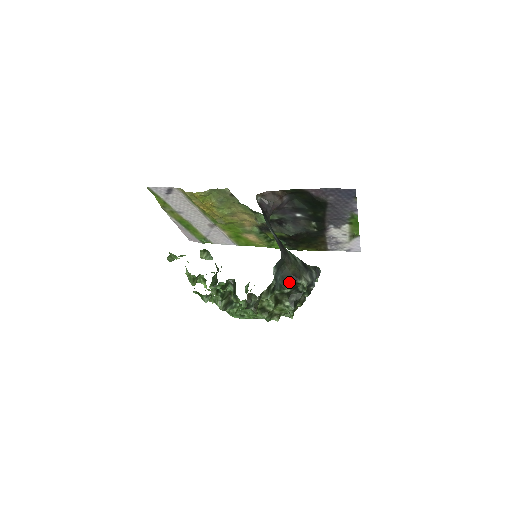
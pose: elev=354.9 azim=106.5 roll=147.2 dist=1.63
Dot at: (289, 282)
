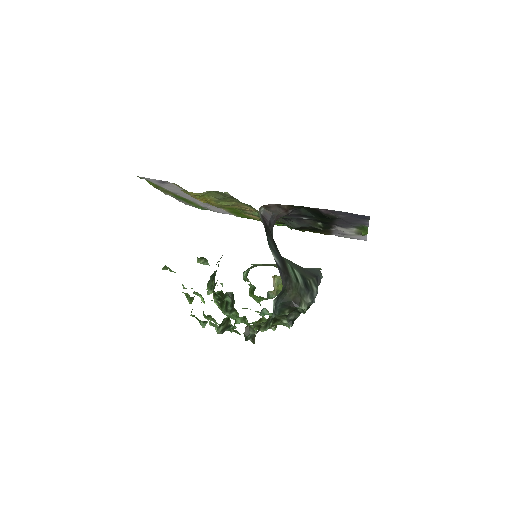
Dot at: (289, 307)
